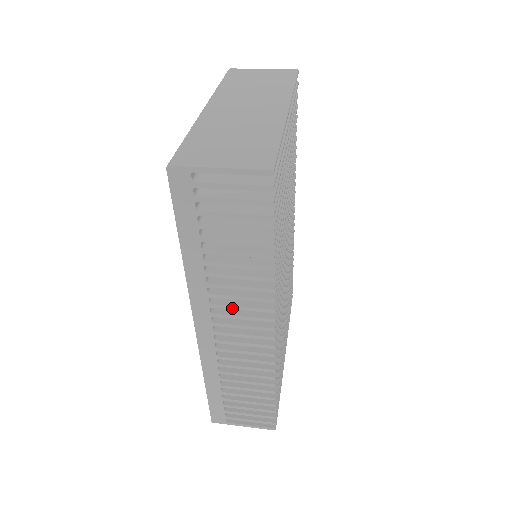
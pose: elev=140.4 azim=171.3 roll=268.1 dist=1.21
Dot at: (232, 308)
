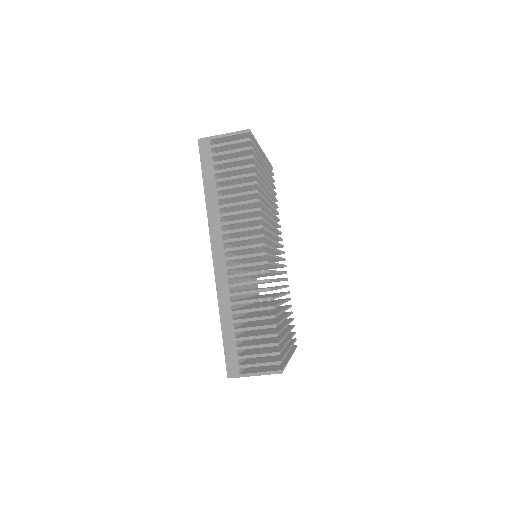
Dot at: (236, 231)
